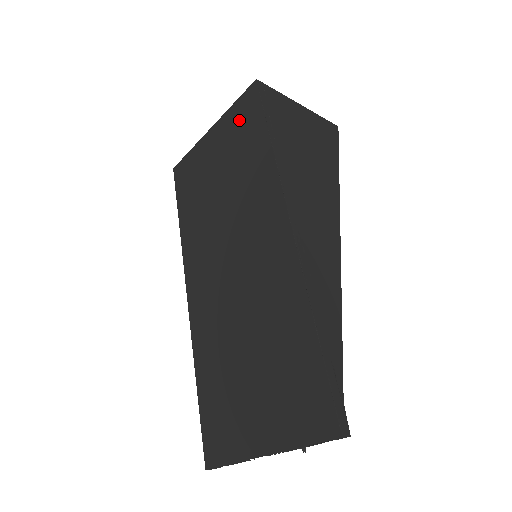
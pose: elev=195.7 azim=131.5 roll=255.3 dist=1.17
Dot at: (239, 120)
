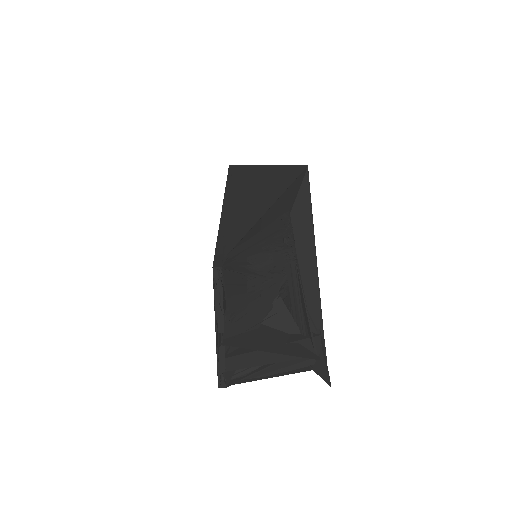
Dot at: occluded
